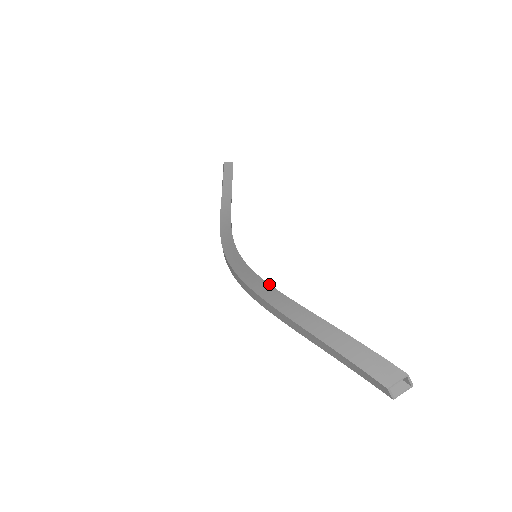
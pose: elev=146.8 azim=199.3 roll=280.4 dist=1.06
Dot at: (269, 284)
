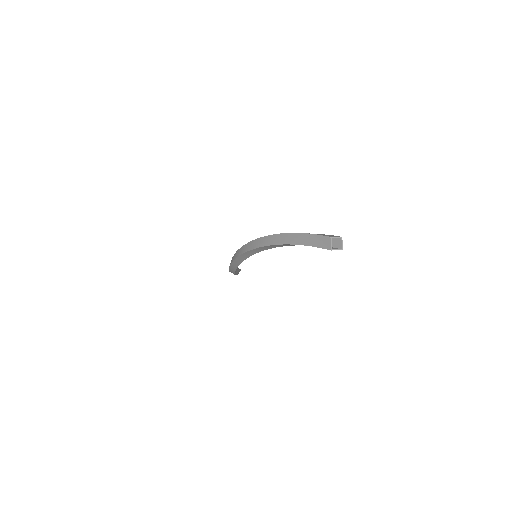
Dot at: occluded
